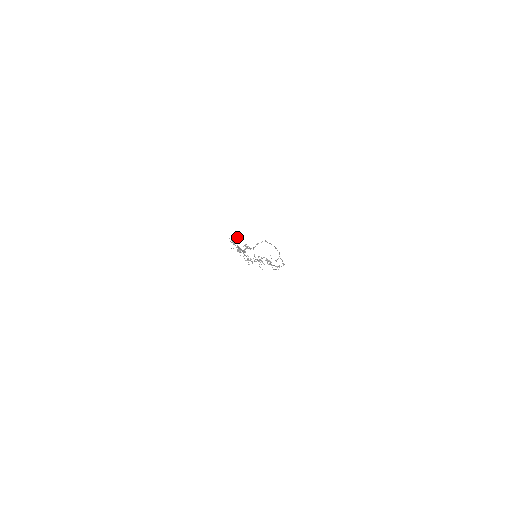
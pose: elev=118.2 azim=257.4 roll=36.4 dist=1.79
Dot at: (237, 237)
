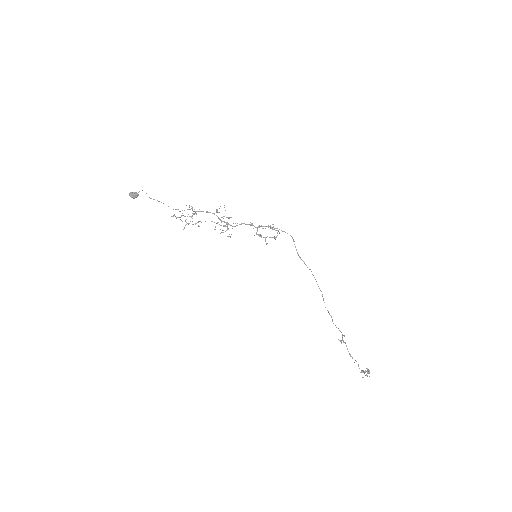
Dot at: occluded
